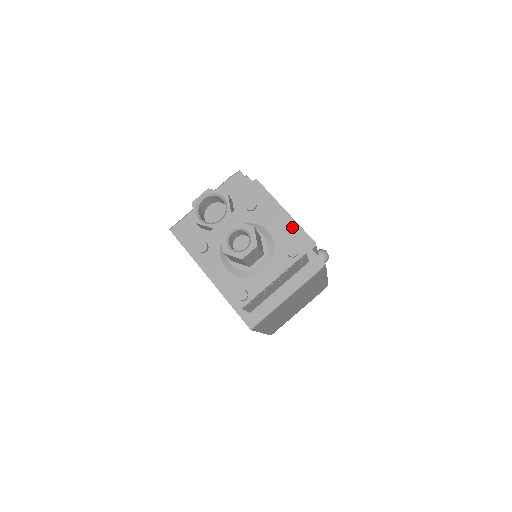
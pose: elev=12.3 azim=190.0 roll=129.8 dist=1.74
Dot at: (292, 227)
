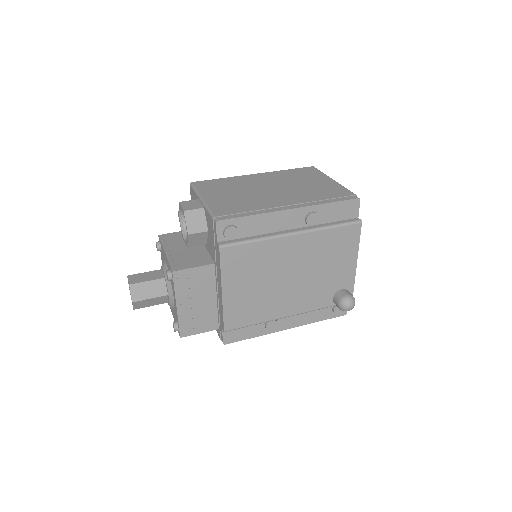
Dot at: (220, 304)
